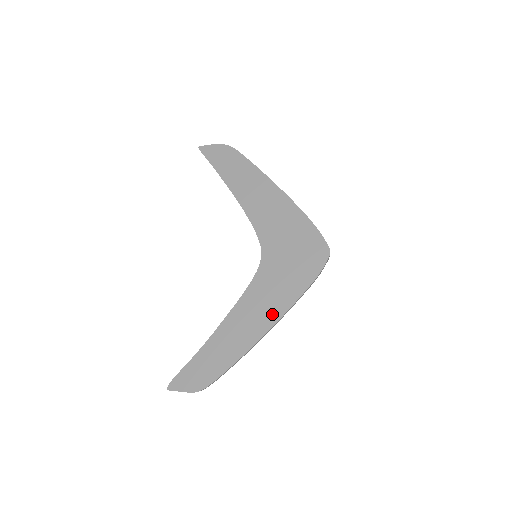
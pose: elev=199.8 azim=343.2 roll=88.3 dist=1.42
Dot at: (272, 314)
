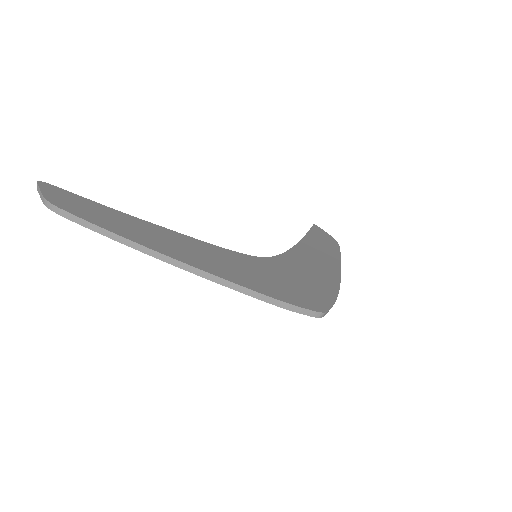
Dot at: (202, 263)
